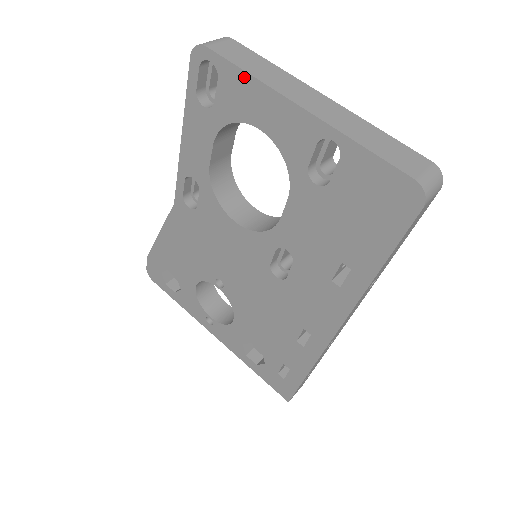
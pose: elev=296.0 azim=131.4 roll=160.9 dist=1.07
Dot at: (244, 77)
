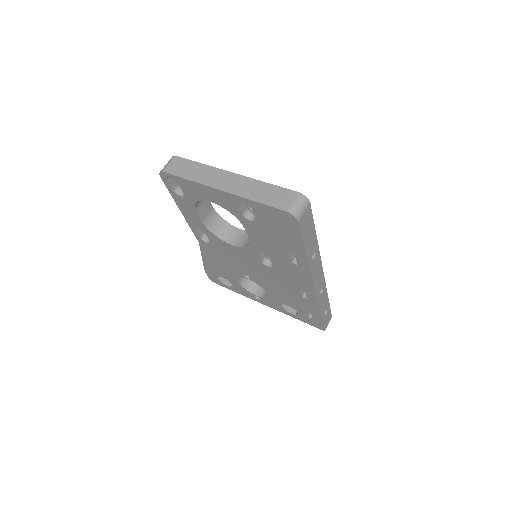
Dot at: (189, 182)
